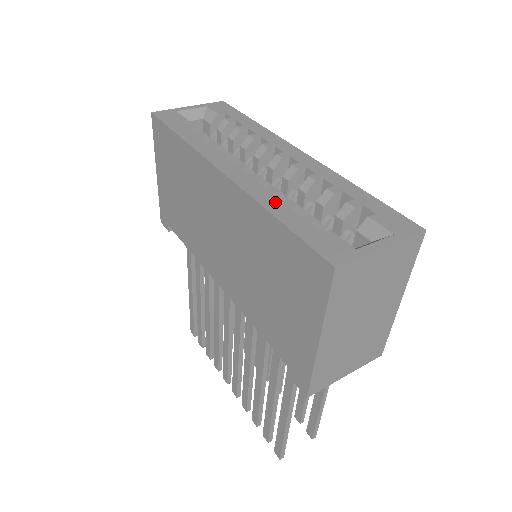
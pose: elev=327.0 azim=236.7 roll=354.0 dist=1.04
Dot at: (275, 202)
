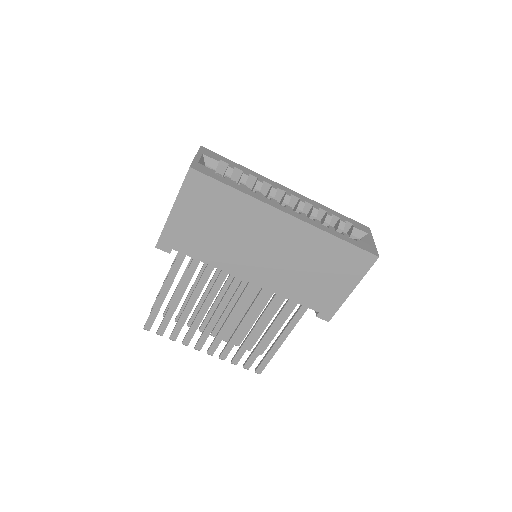
Dot at: (329, 229)
